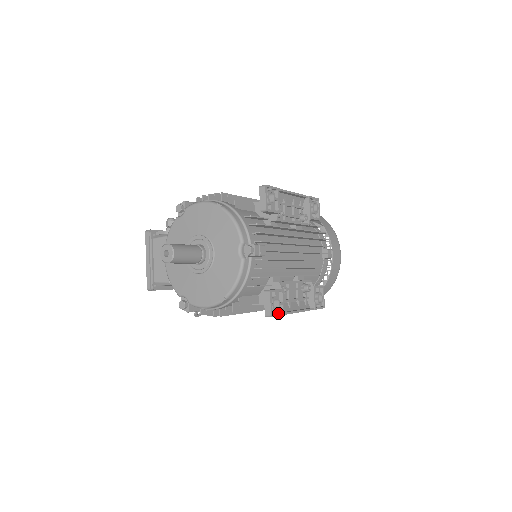
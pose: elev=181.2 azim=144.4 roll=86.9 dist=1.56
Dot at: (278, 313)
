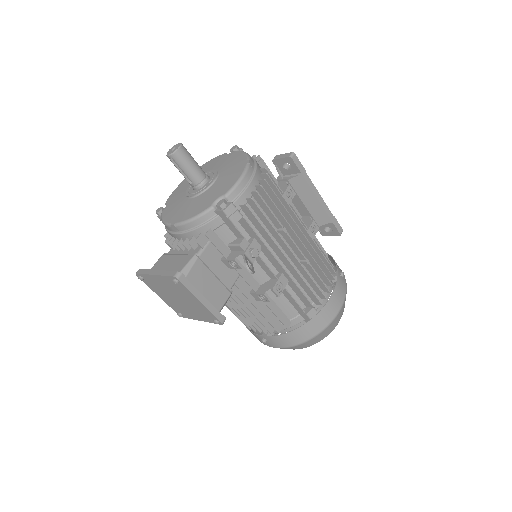
Dot at: (299, 166)
